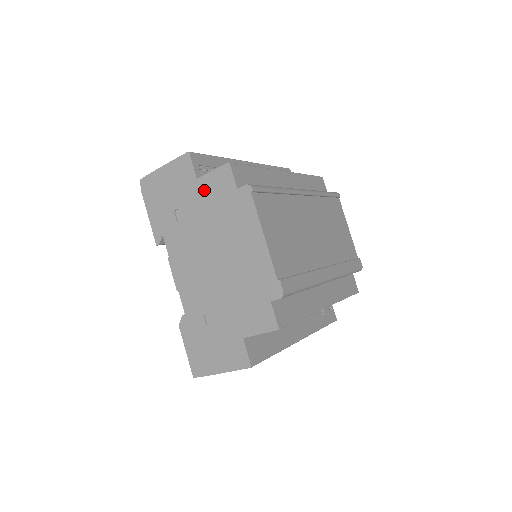
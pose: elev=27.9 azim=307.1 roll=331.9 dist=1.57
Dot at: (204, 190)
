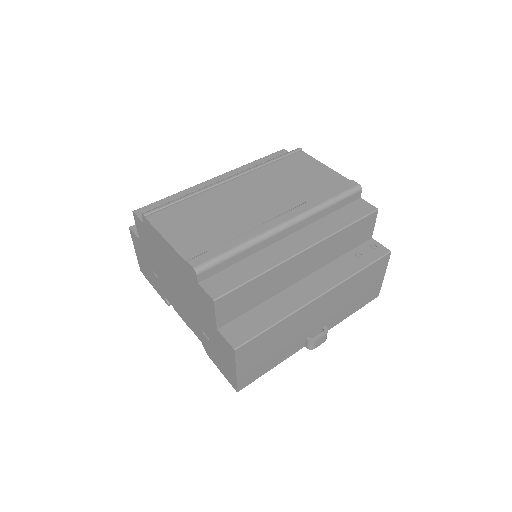
Dot at: (144, 243)
